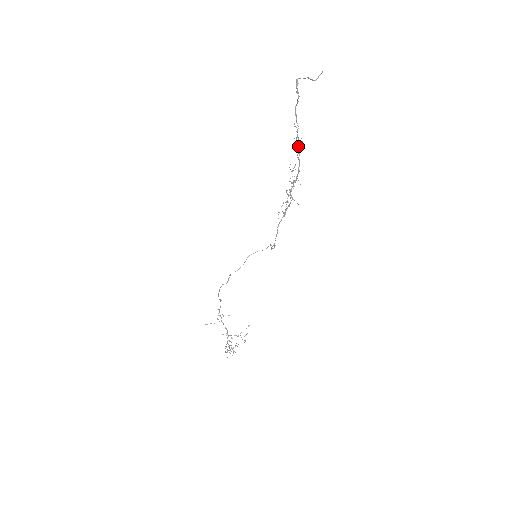
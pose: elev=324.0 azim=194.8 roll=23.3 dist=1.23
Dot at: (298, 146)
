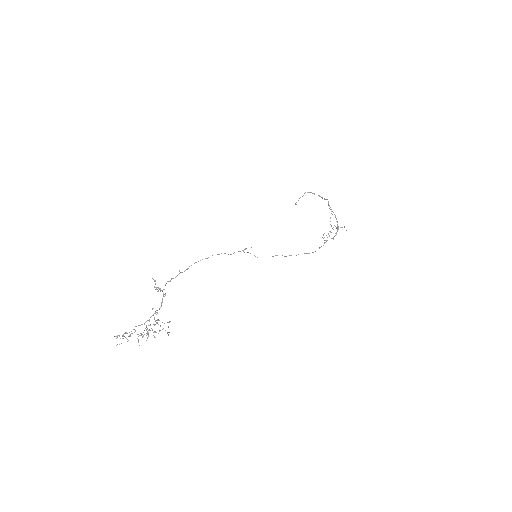
Dot at: (335, 215)
